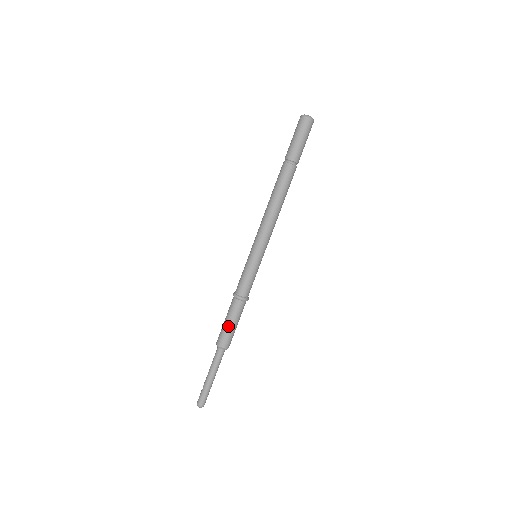
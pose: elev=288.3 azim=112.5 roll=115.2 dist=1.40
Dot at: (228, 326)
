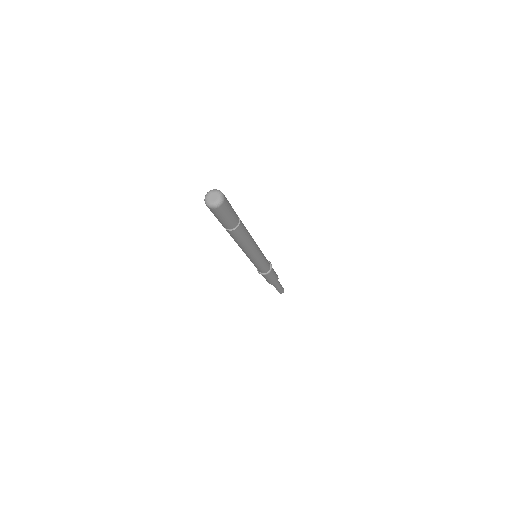
Dot at: (272, 280)
